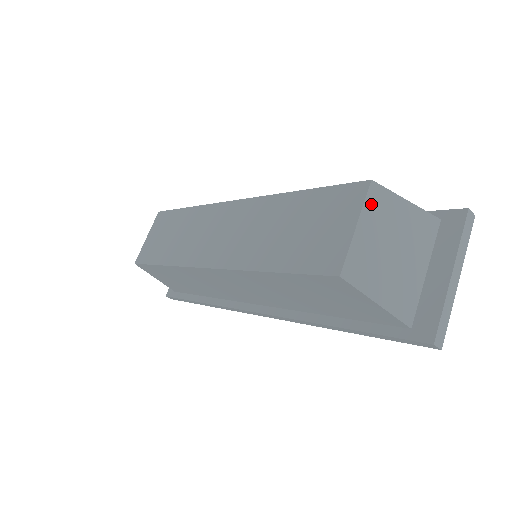
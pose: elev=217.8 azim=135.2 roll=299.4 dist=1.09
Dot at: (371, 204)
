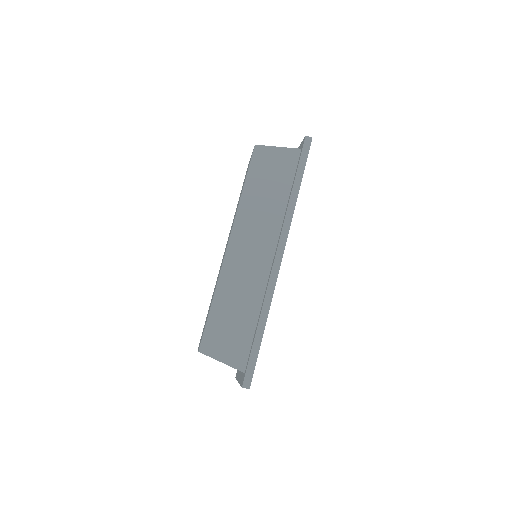
Dot at: occluded
